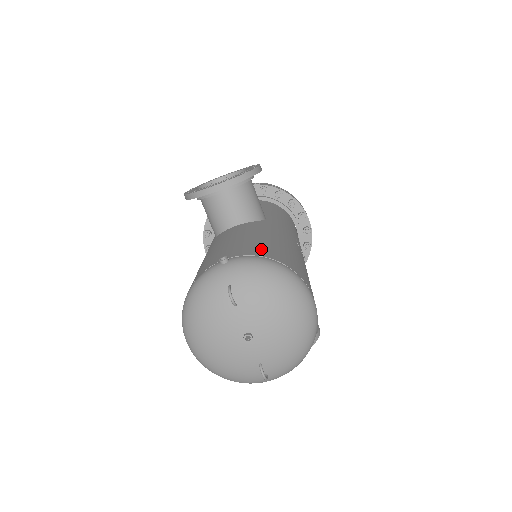
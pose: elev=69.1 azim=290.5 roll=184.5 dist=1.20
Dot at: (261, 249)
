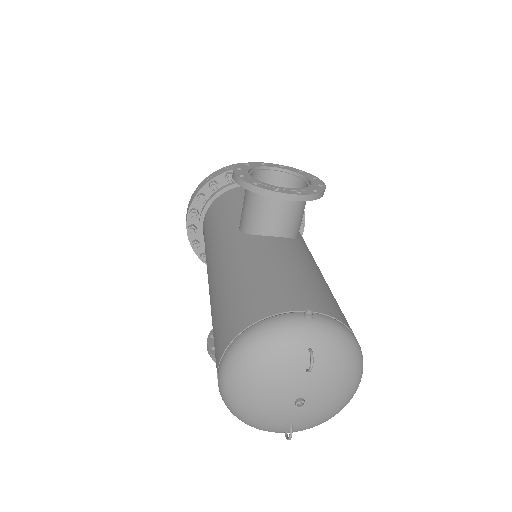
Dot at: (332, 305)
